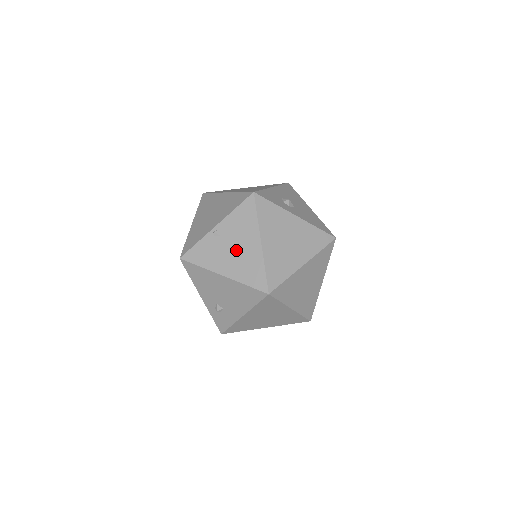
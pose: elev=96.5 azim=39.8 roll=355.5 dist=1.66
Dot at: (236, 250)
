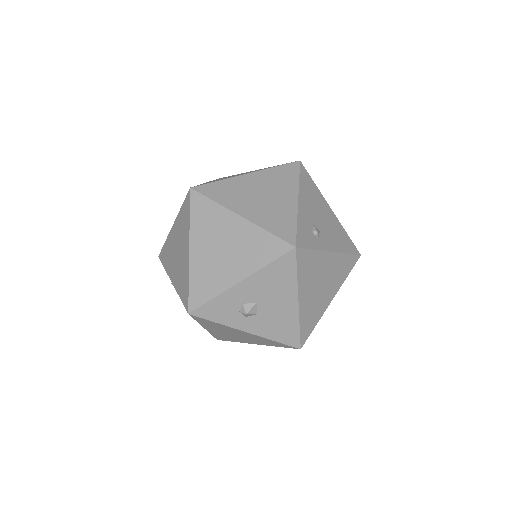
Dot at: occluded
